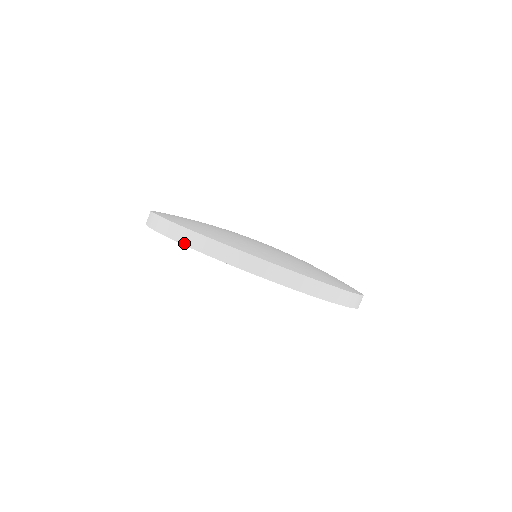
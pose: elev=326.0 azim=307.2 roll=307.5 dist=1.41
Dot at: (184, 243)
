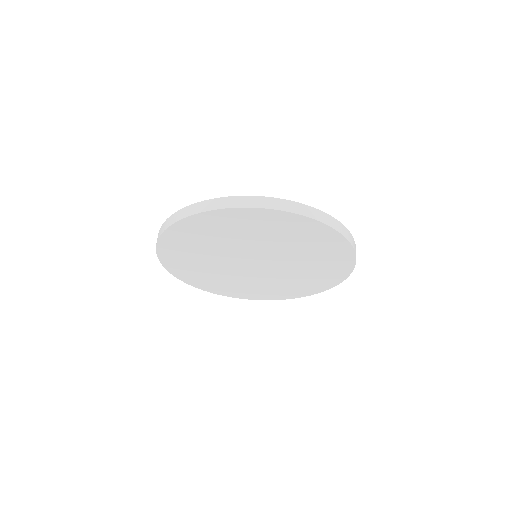
Dot at: (237, 206)
